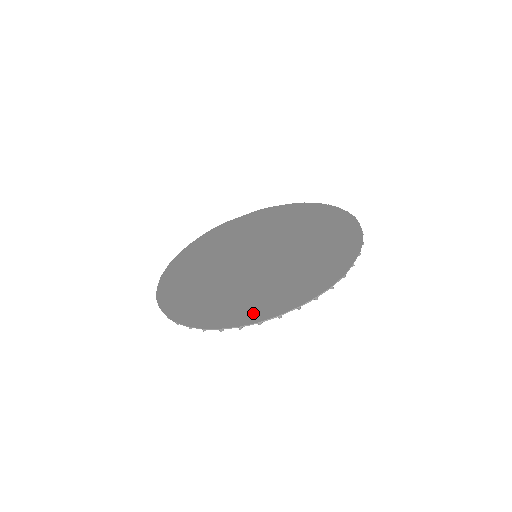
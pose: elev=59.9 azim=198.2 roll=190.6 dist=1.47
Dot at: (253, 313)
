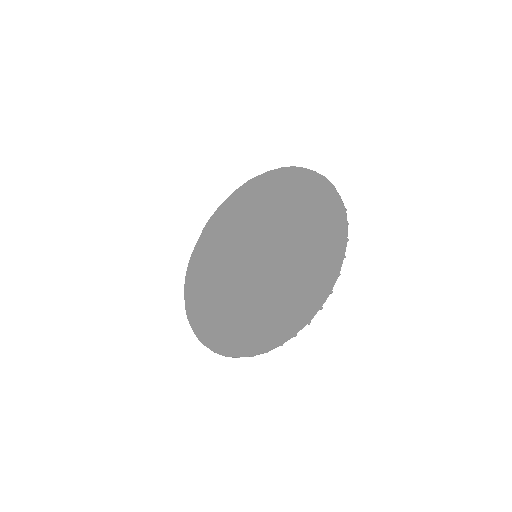
Dot at: (317, 291)
